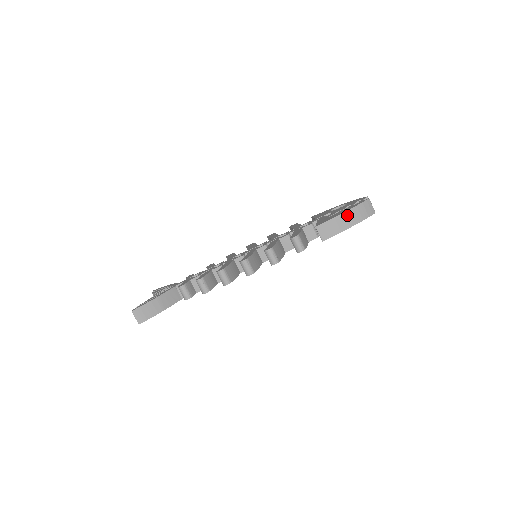
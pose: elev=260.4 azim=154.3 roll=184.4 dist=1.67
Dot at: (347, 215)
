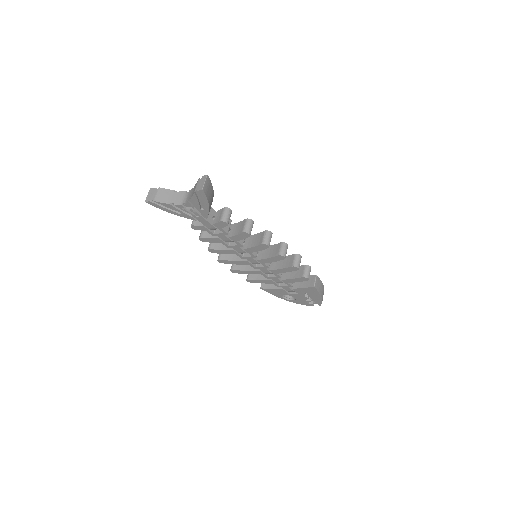
Dot at: (323, 288)
